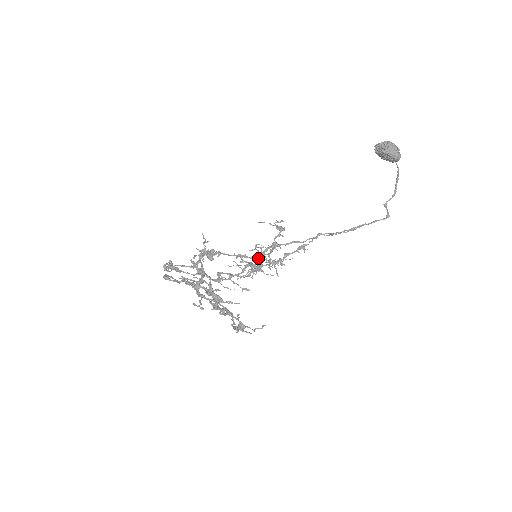
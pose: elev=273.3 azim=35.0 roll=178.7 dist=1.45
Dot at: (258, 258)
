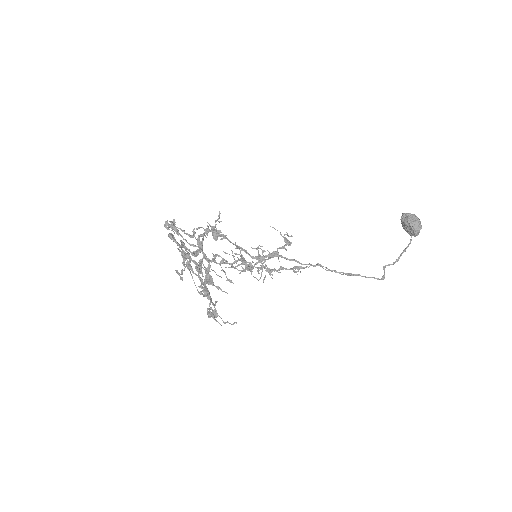
Dot at: (256, 258)
